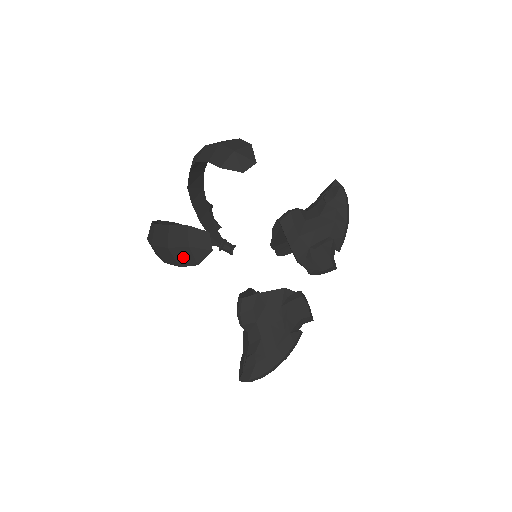
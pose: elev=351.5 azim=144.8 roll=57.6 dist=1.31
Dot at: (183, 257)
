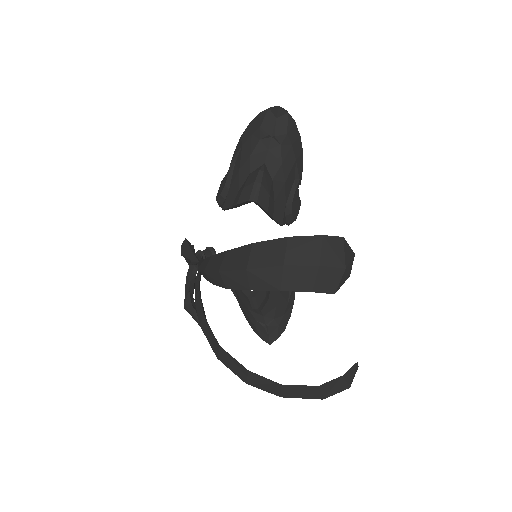
Dot at: occluded
